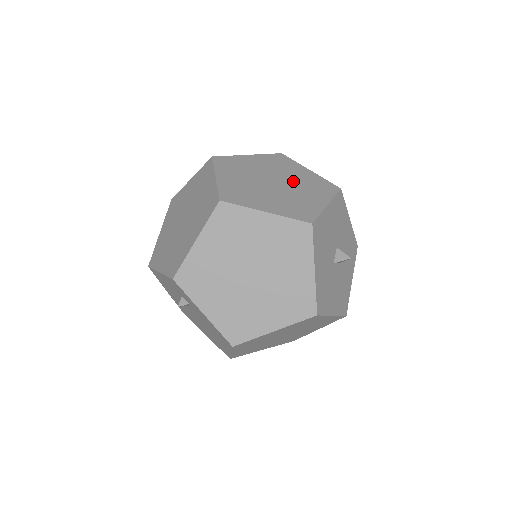
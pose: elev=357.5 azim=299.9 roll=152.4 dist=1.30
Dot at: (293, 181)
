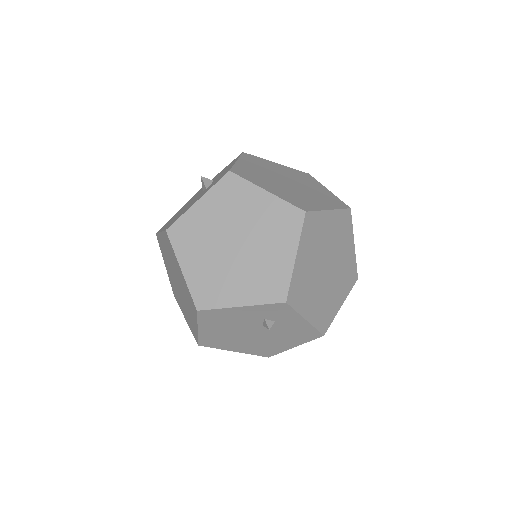
Dot at: (290, 177)
